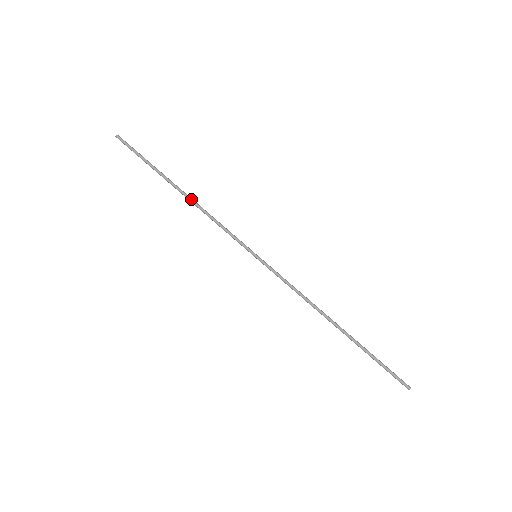
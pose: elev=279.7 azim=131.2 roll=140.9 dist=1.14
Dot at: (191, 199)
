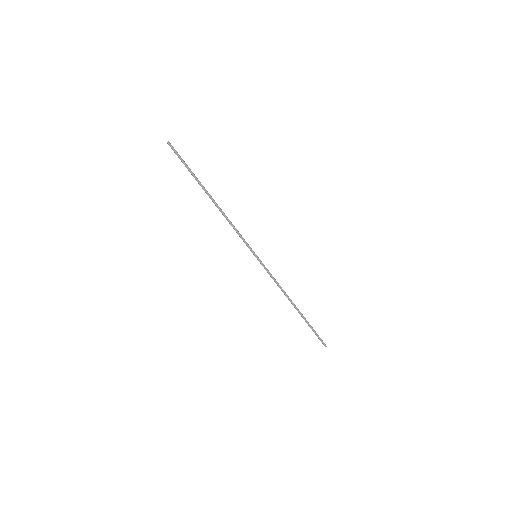
Dot at: (218, 208)
